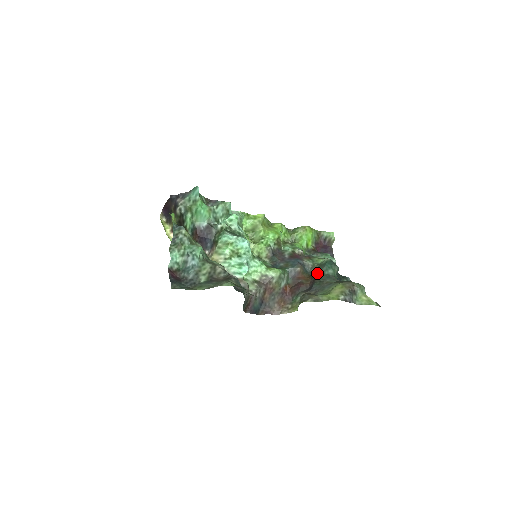
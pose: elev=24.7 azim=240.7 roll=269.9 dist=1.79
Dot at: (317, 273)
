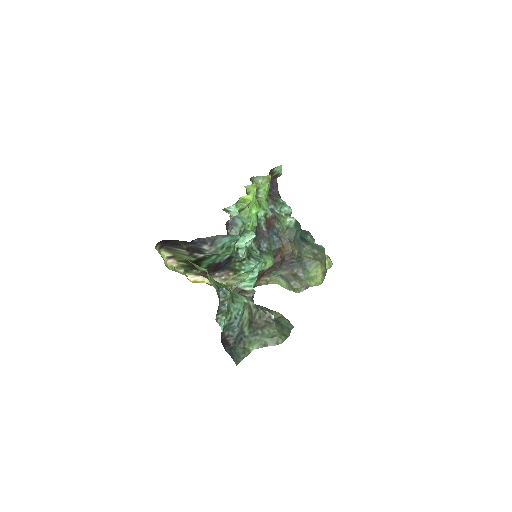
Dot at: (291, 243)
